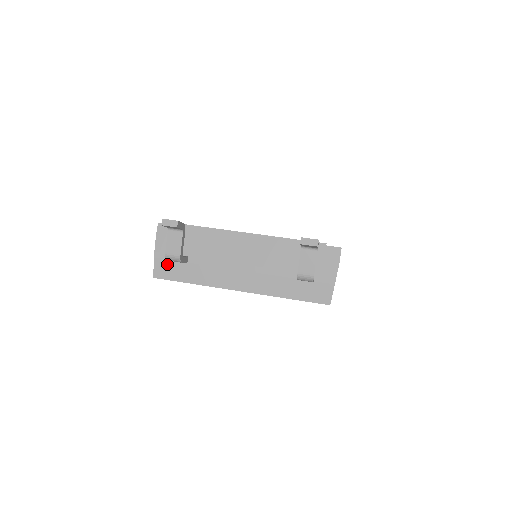
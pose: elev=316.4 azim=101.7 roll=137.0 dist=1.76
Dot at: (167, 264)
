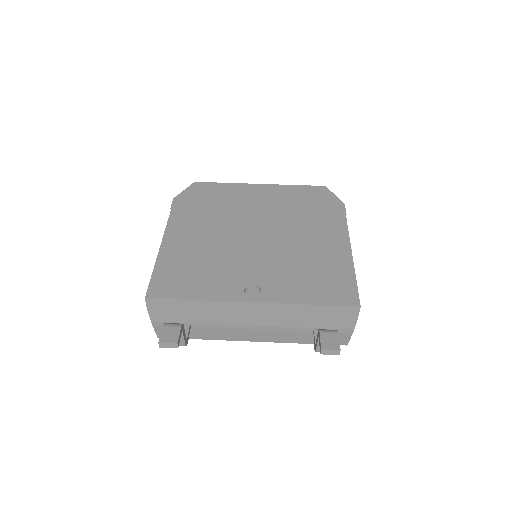
Dot at: occluded
